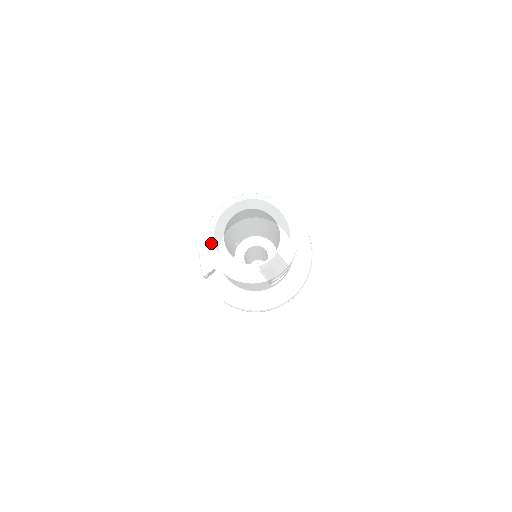
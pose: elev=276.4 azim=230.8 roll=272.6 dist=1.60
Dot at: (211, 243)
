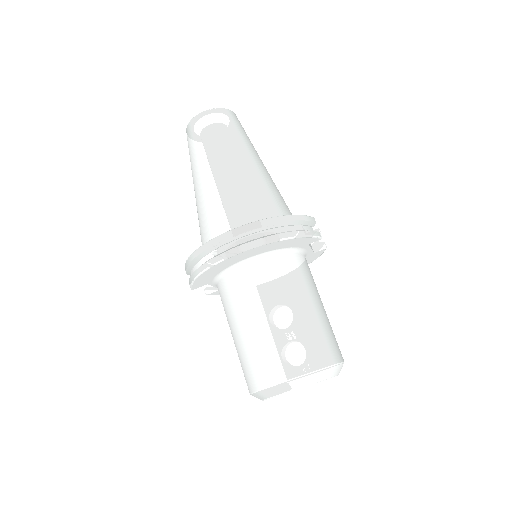
Dot at: (258, 398)
